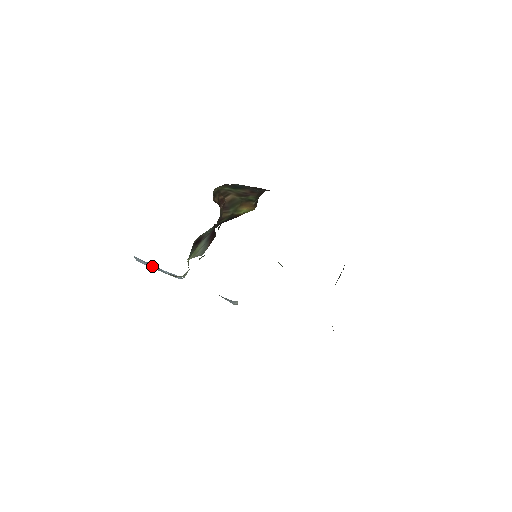
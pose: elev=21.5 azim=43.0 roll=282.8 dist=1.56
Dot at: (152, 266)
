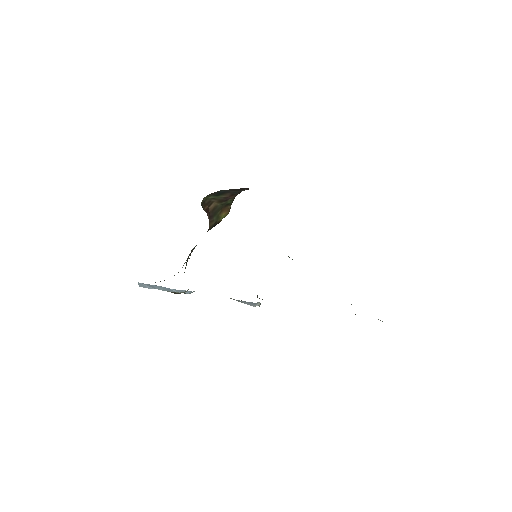
Dot at: (157, 288)
